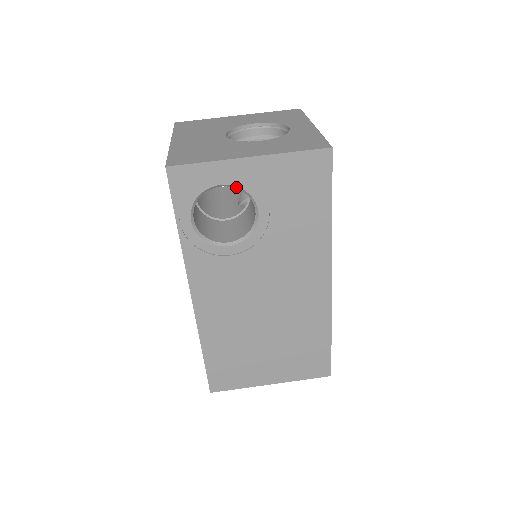
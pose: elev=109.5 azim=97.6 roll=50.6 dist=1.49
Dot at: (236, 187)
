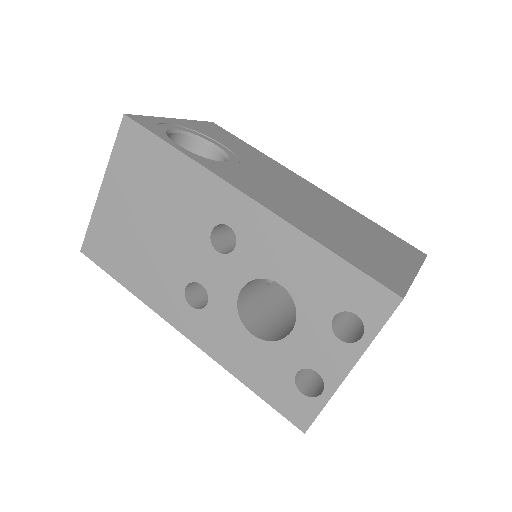
Dot at: (185, 133)
